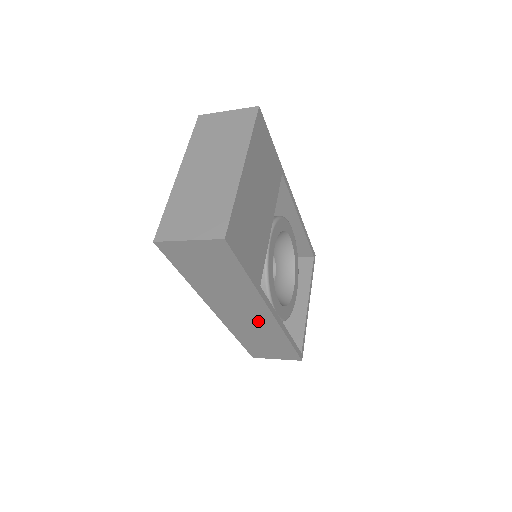
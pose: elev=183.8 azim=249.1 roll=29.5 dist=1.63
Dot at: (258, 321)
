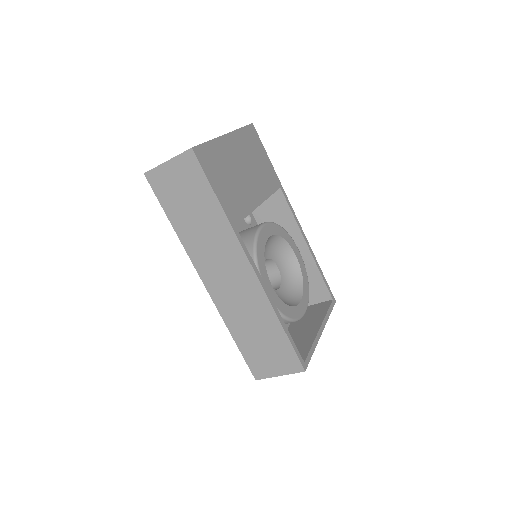
Dot at: (243, 288)
